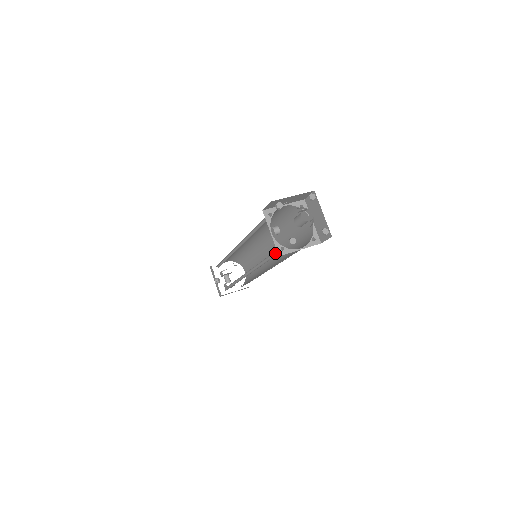
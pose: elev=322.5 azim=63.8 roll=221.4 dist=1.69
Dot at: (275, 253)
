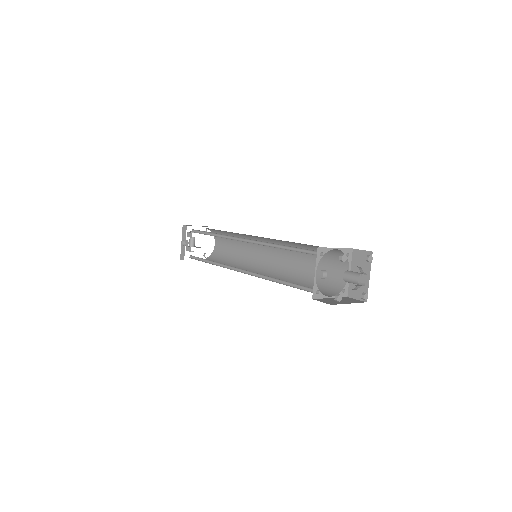
Dot at: (301, 286)
